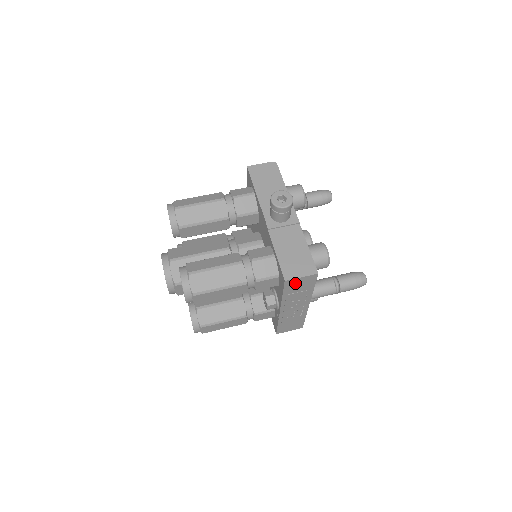
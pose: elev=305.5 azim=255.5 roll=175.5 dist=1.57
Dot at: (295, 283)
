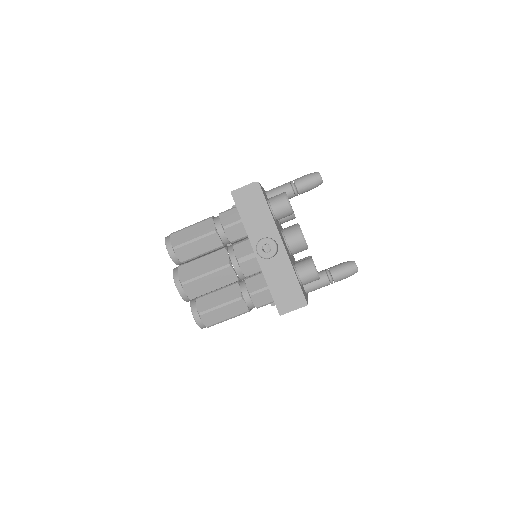
Dot at: occluded
